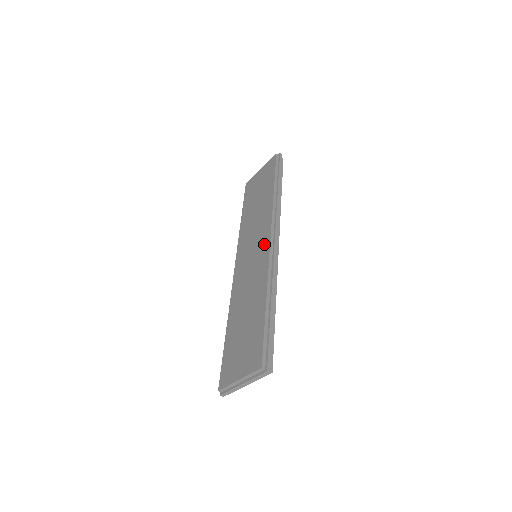
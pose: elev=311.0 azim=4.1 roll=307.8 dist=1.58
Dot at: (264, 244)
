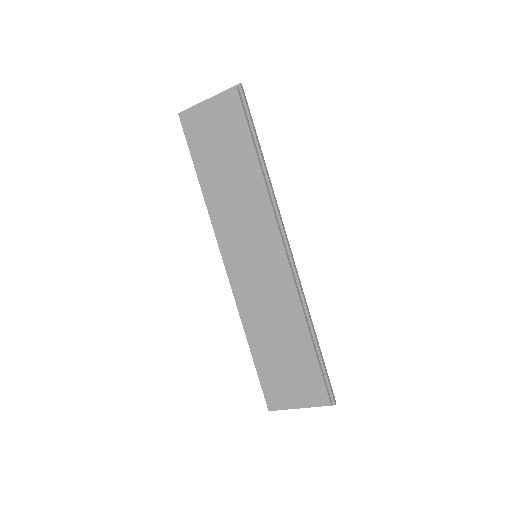
Dot at: (275, 253)
